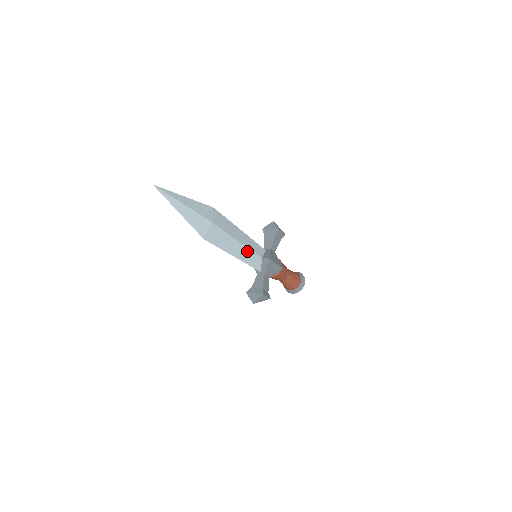
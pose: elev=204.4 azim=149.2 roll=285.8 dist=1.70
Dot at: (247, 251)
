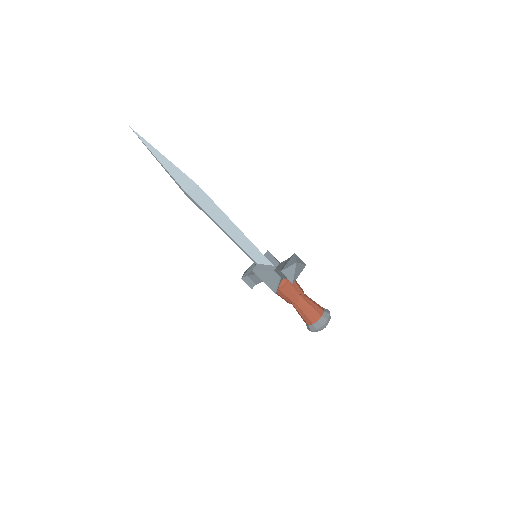
Dot at: occluded
